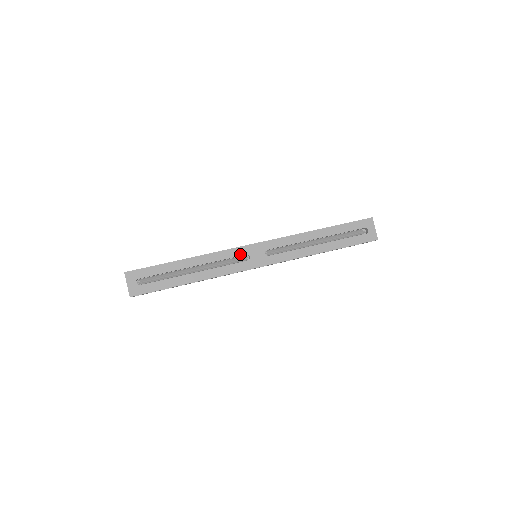
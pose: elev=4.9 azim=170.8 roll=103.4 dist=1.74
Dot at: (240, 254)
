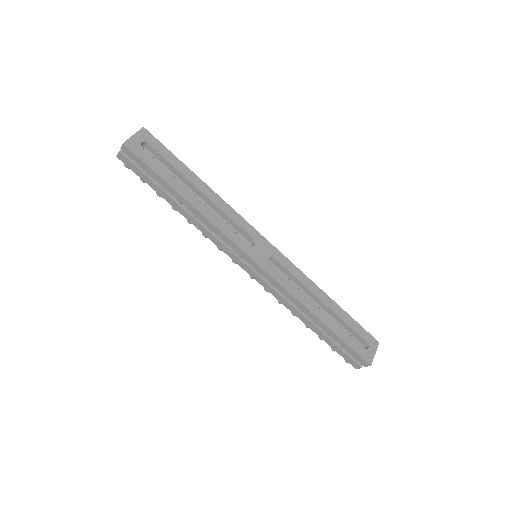
Dot at: (249, 233)
